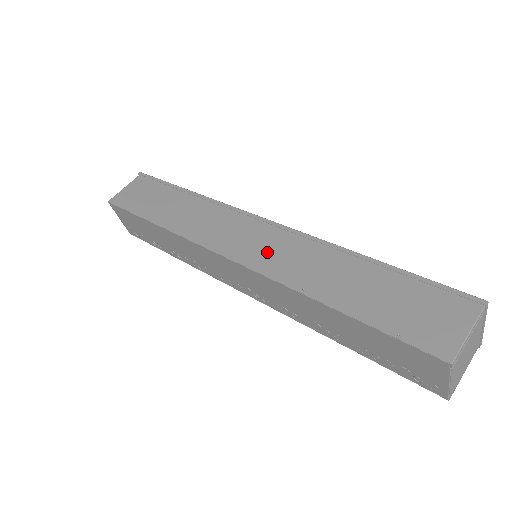
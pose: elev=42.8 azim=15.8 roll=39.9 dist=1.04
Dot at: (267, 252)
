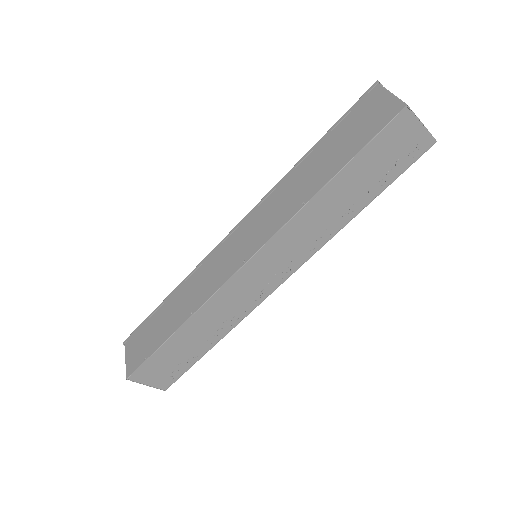
Dot at: (258, 230)
